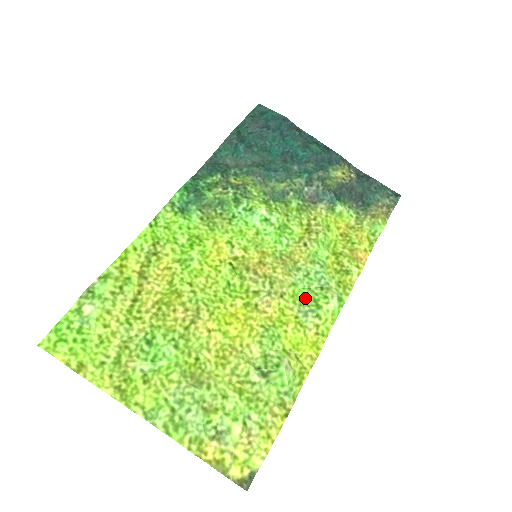
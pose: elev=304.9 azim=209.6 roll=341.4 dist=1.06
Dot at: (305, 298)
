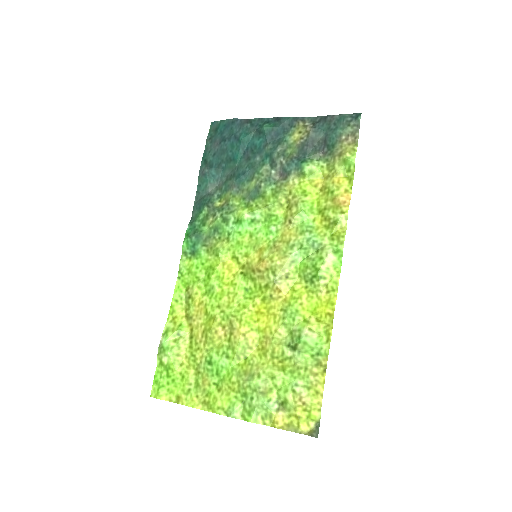
Dot at: (306, 268)
